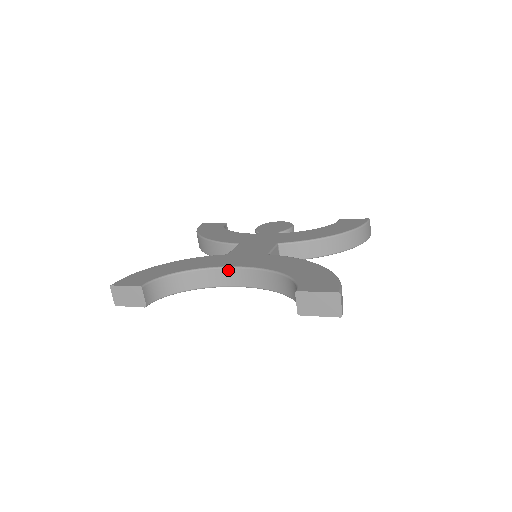
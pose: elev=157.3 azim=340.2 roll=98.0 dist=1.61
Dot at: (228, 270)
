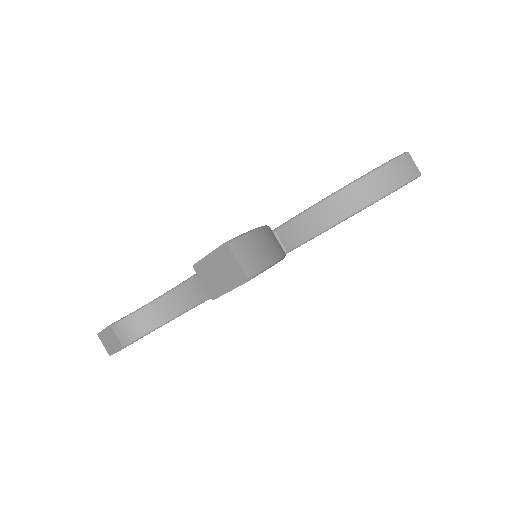
Dot at: (195, 279)
